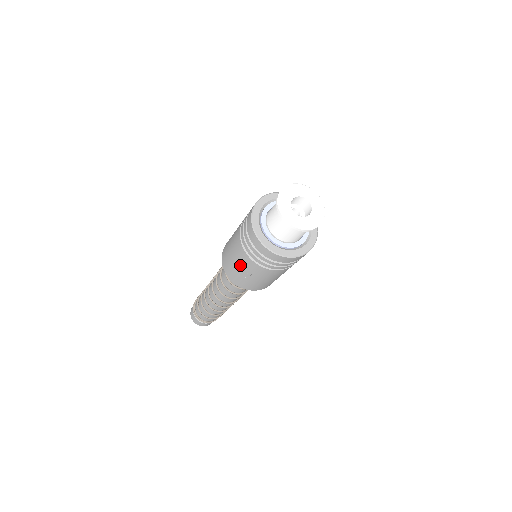
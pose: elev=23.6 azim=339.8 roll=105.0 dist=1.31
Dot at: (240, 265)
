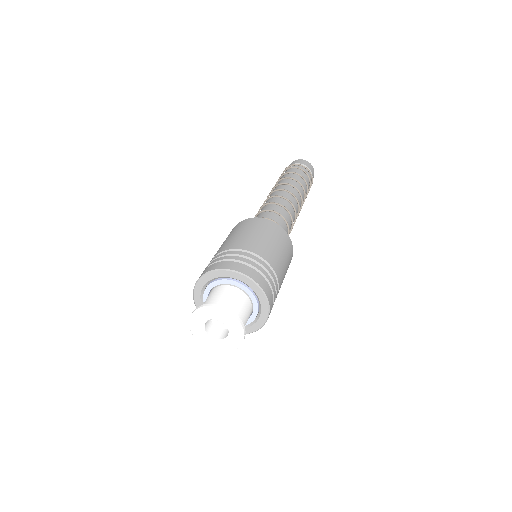
Dot at: occluded
